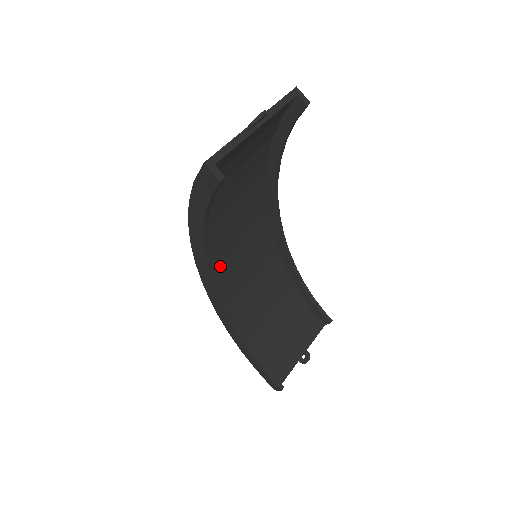
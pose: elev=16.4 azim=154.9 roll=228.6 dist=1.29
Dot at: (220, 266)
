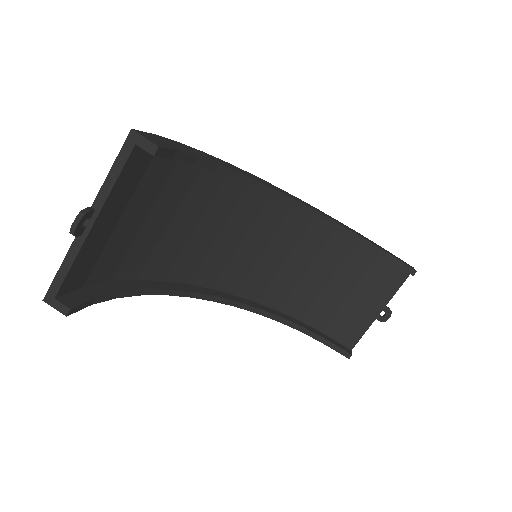
Dot at: (220, 272)
